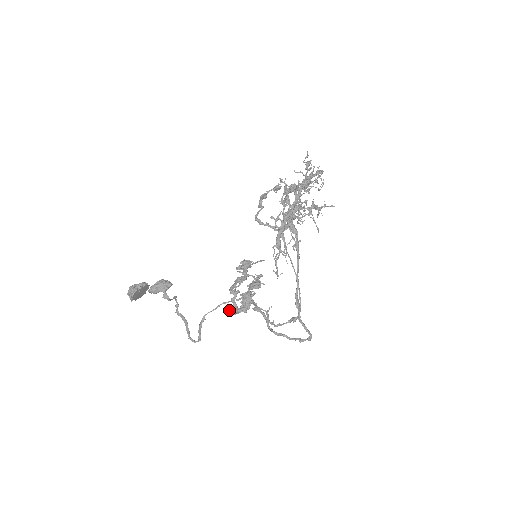
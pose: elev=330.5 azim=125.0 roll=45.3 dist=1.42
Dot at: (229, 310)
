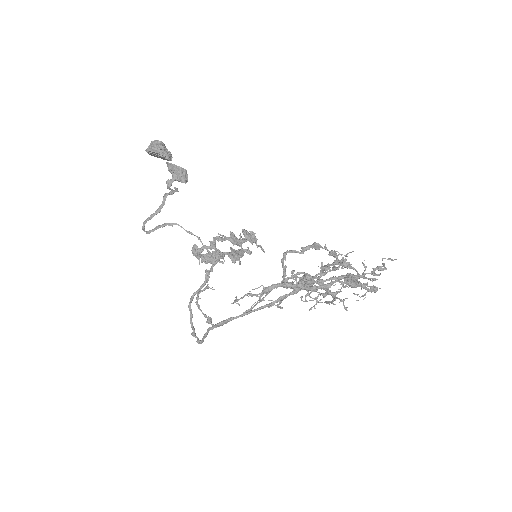
Dot at: (193, 247)
